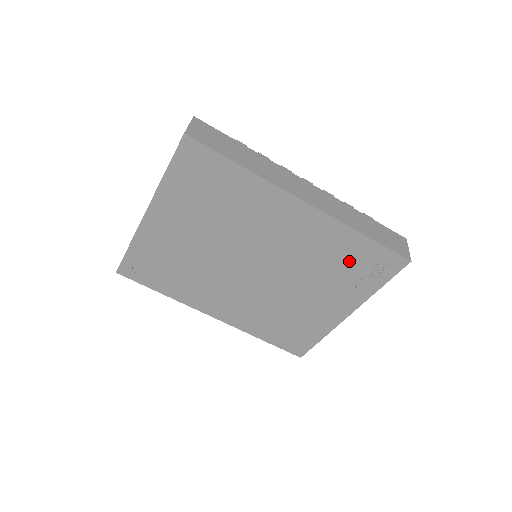
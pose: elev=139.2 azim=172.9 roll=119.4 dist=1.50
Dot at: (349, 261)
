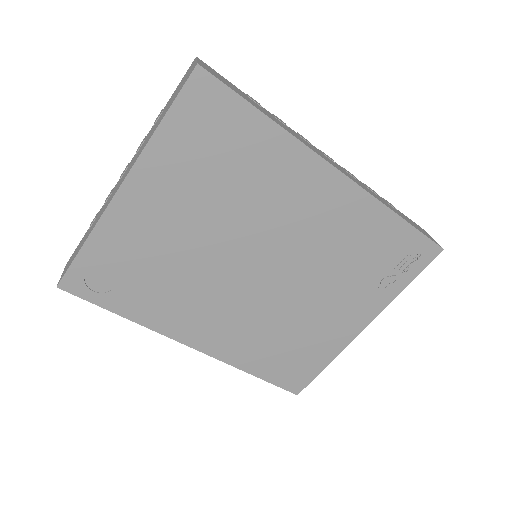
Dot at: (376, 252)
